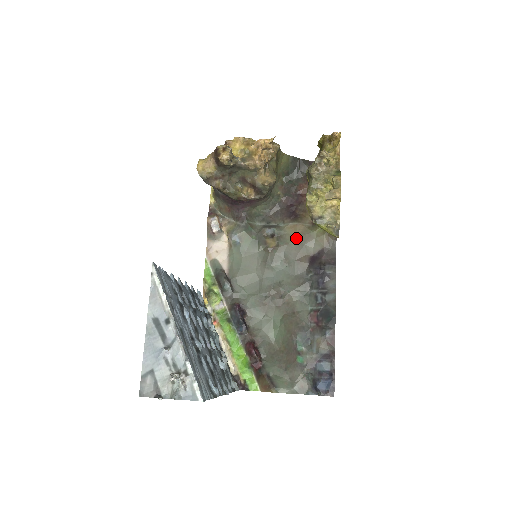
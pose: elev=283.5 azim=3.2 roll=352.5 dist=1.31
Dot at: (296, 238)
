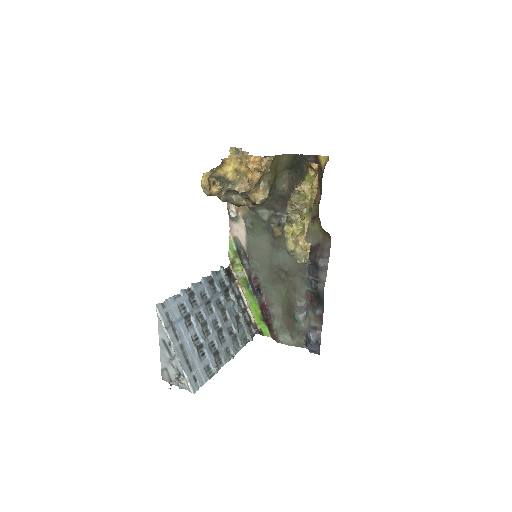
Dot at: occluded
